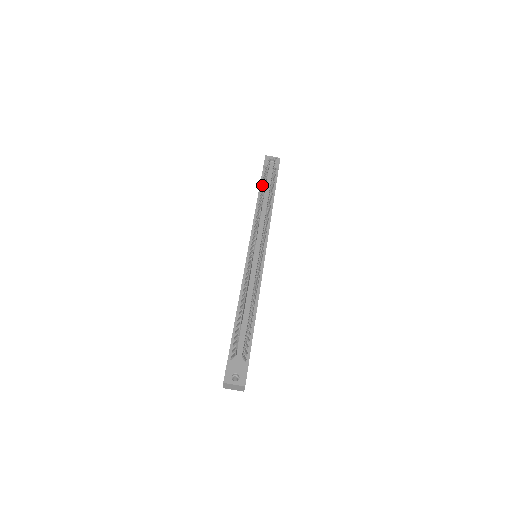
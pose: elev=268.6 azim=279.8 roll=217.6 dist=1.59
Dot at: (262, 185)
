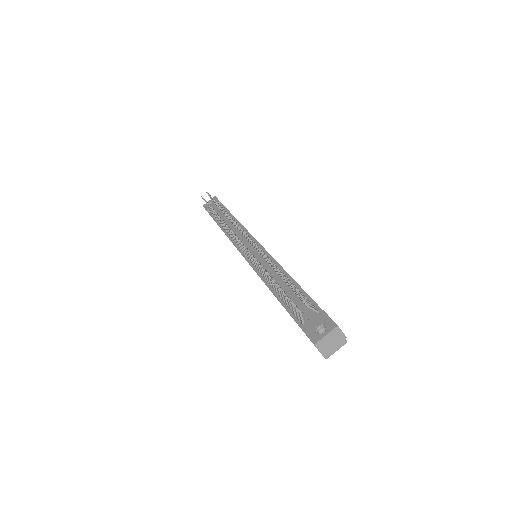
Dot at: (216, 219)
